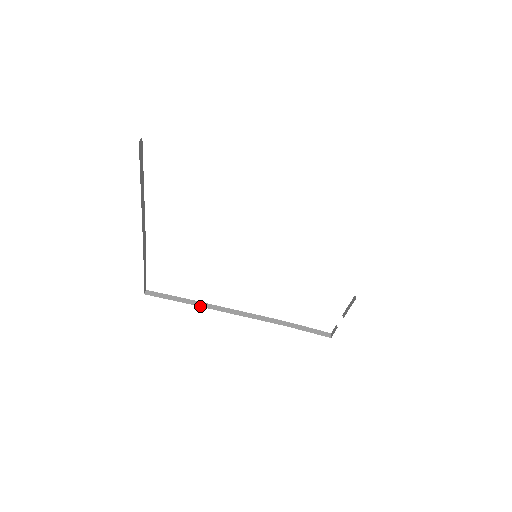
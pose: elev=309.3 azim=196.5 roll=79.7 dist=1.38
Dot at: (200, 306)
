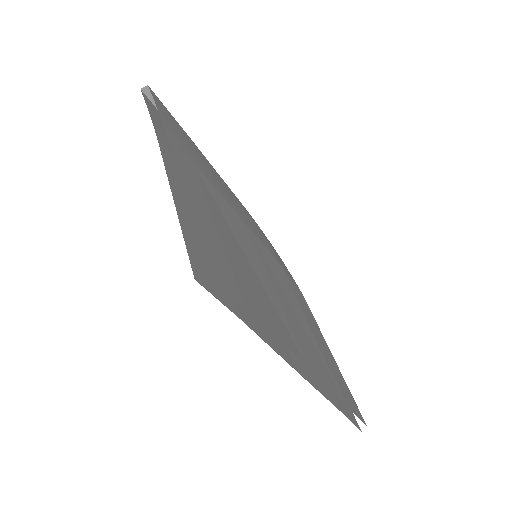
Dot at: occluded
